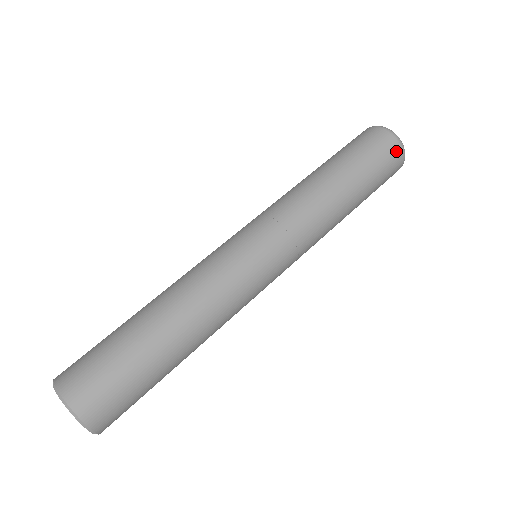
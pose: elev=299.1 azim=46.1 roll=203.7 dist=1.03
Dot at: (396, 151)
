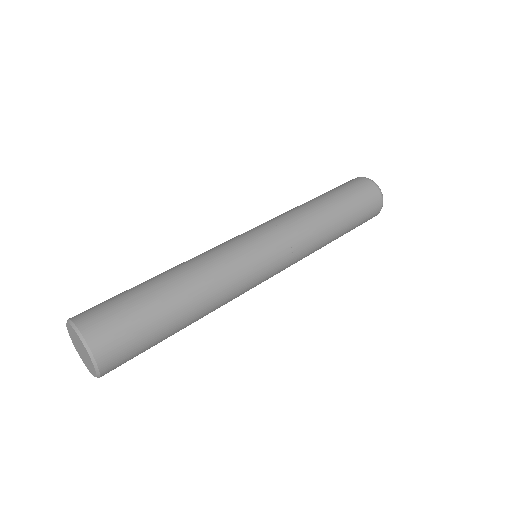
Dot at: (364, 181)
